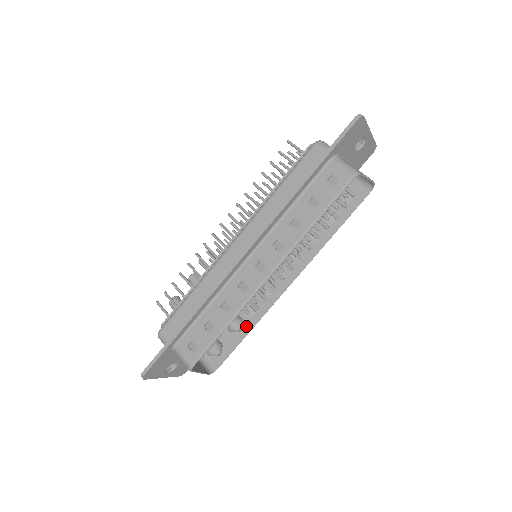
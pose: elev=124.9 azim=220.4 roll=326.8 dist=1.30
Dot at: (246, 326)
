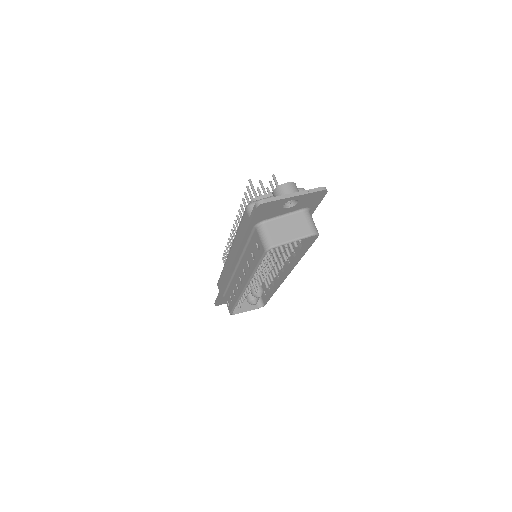
Dot at: (271, 289)
